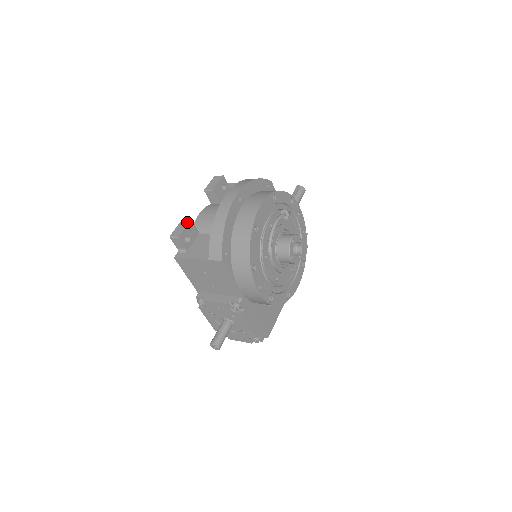
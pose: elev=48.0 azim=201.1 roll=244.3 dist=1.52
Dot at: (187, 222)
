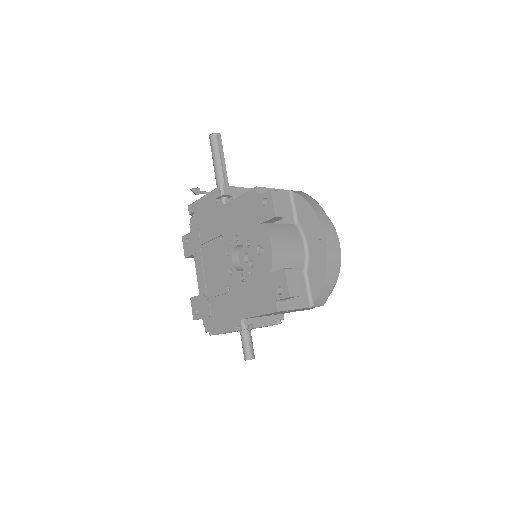
Dot at: (294, 273)
